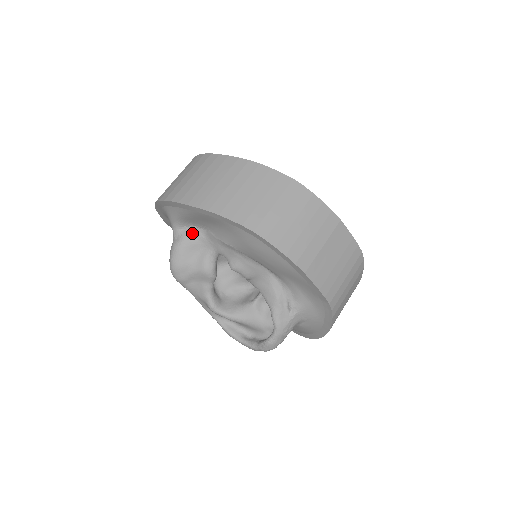
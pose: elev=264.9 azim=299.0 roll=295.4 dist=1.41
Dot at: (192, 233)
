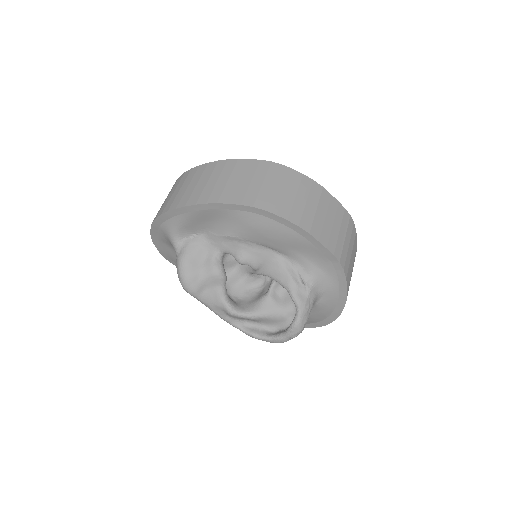
Dot at: (193, 241)
